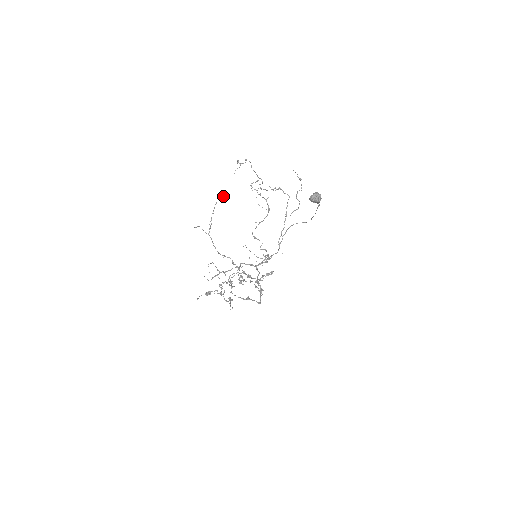
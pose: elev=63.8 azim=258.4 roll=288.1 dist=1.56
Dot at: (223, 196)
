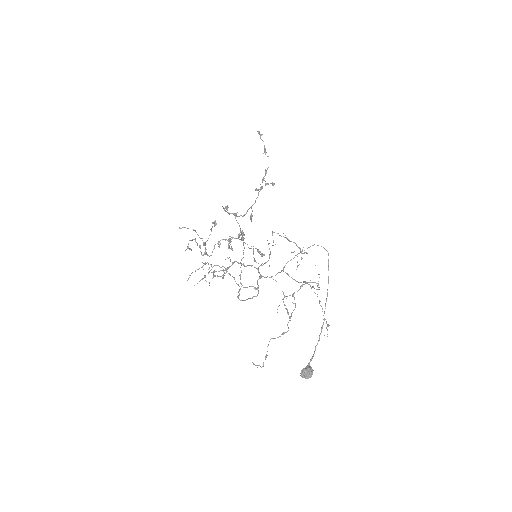
Dot at: occluded
